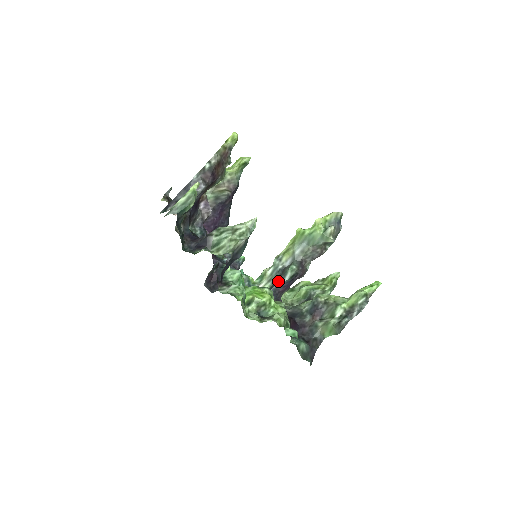
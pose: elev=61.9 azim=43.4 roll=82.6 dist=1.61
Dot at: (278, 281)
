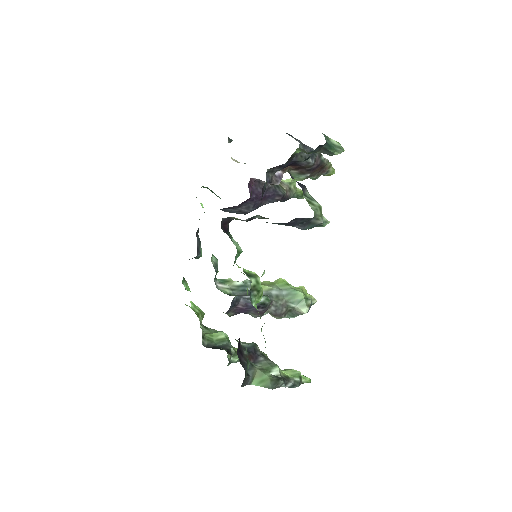
Dot at: (246, 296)
